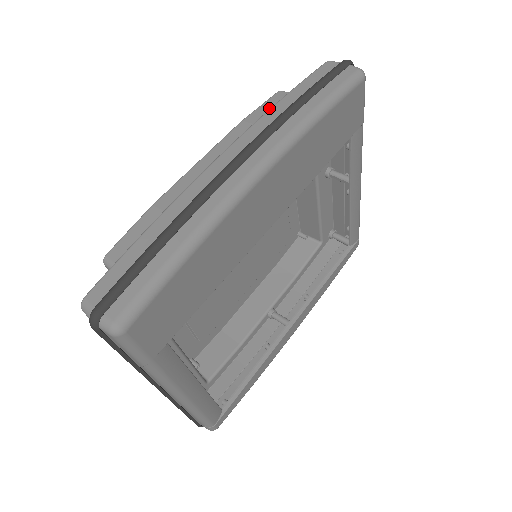
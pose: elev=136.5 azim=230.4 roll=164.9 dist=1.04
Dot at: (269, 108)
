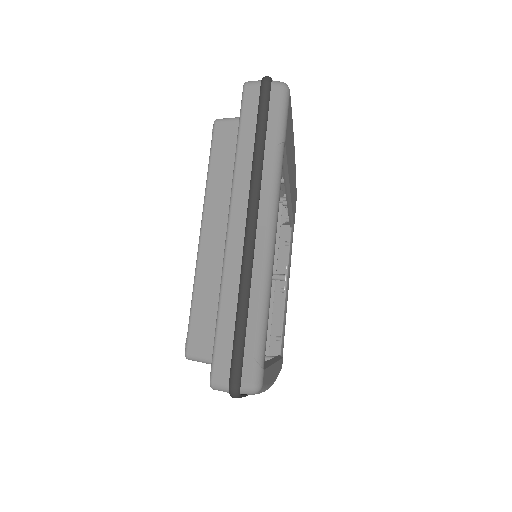
Dot at: occluded
